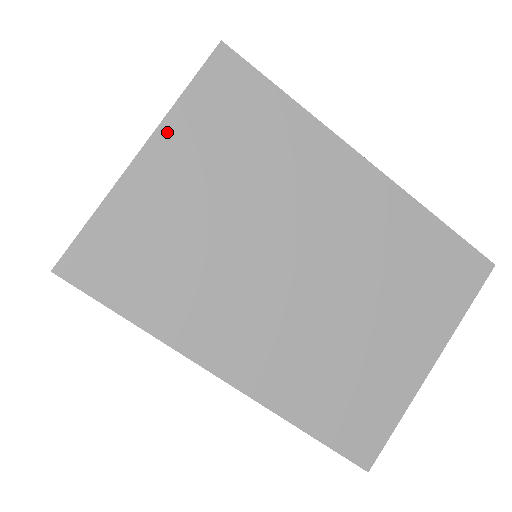
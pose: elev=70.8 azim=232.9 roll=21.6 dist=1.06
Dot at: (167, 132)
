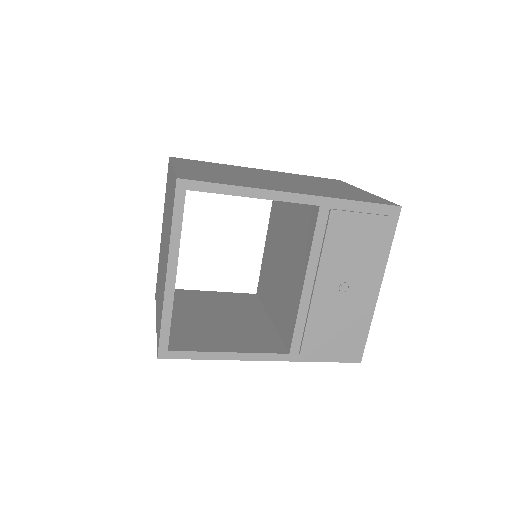
Dot at: occluded
